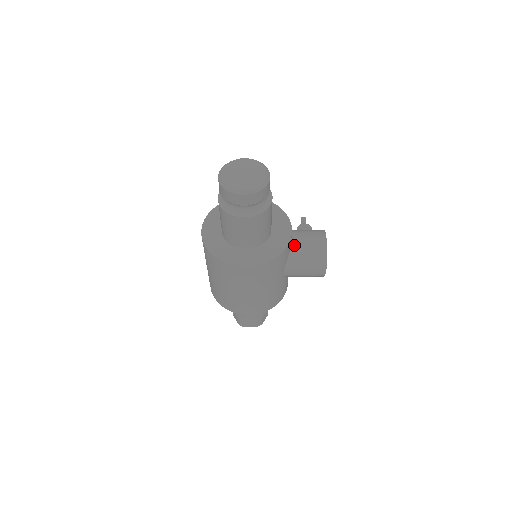
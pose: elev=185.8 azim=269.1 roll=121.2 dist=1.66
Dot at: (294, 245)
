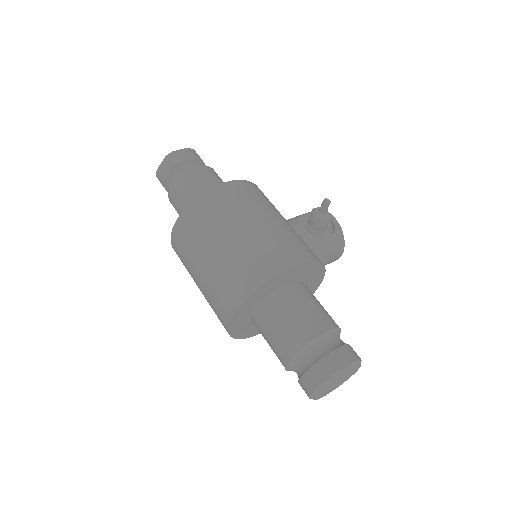
Dot at: occluded
